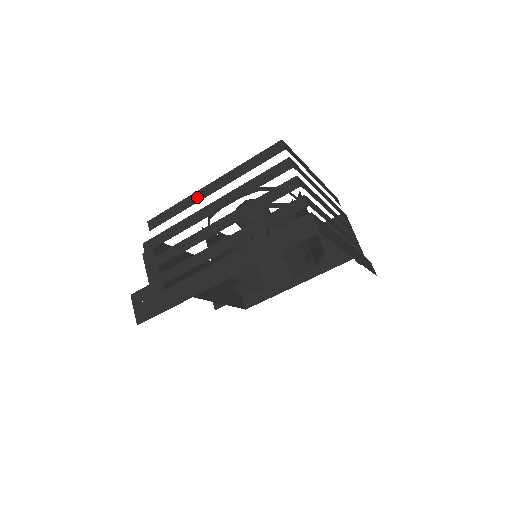
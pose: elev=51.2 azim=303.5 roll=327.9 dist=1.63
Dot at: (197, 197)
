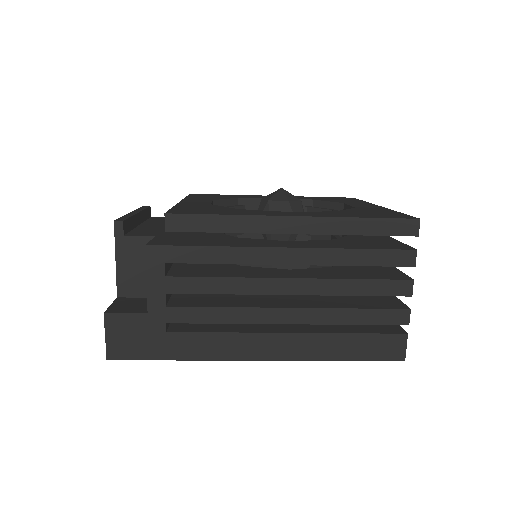
Dot at: (266, 225)
